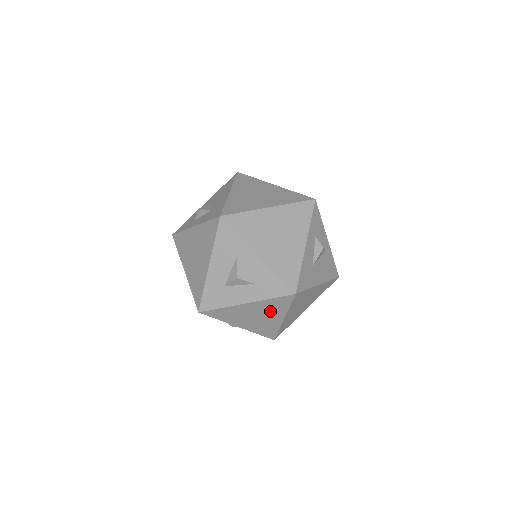
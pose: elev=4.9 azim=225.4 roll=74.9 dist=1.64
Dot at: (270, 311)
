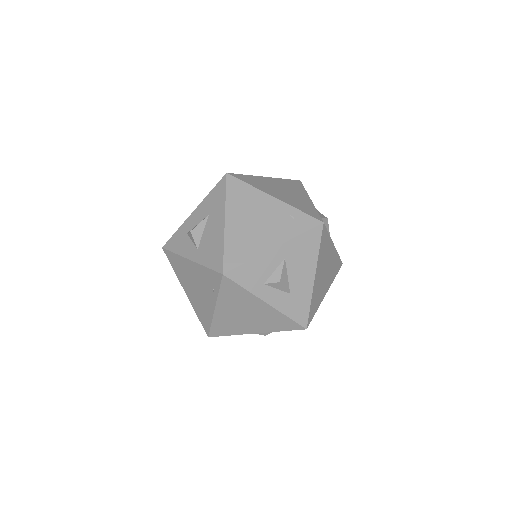
Dot at: occluded
